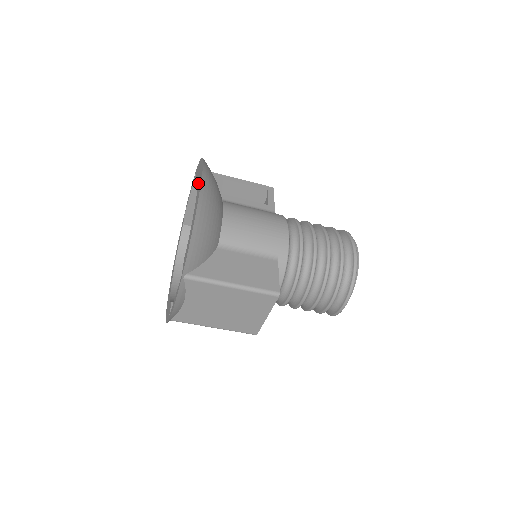
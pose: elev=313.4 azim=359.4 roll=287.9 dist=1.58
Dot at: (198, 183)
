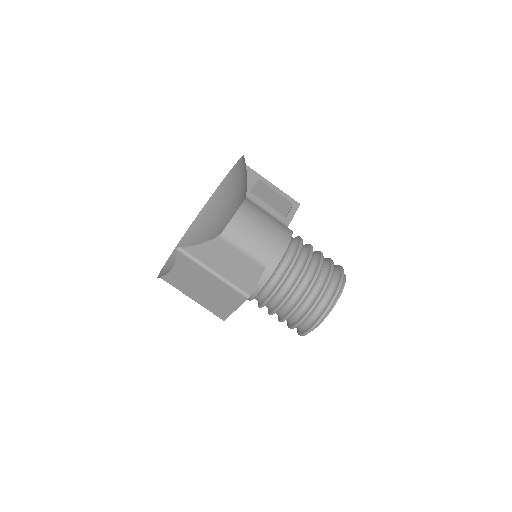
Dot at: occluded
